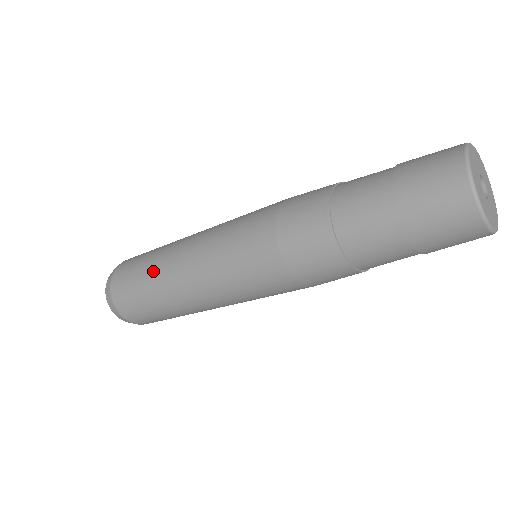
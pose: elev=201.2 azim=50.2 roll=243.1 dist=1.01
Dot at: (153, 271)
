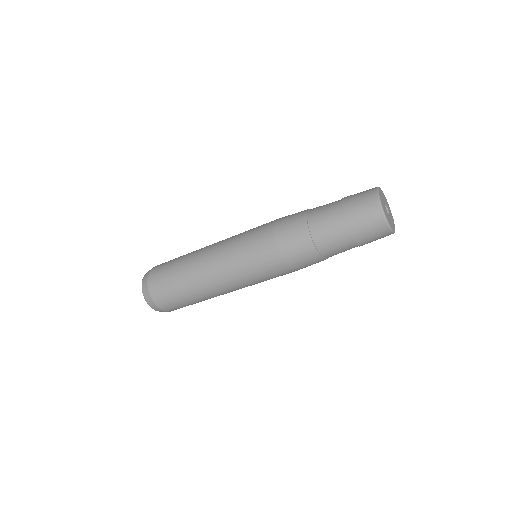
Dot at: occluded
